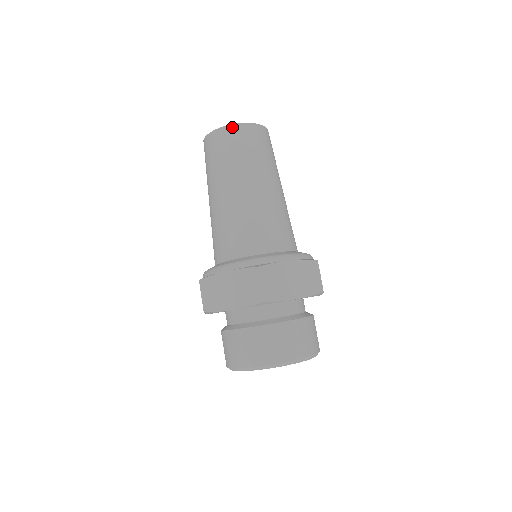
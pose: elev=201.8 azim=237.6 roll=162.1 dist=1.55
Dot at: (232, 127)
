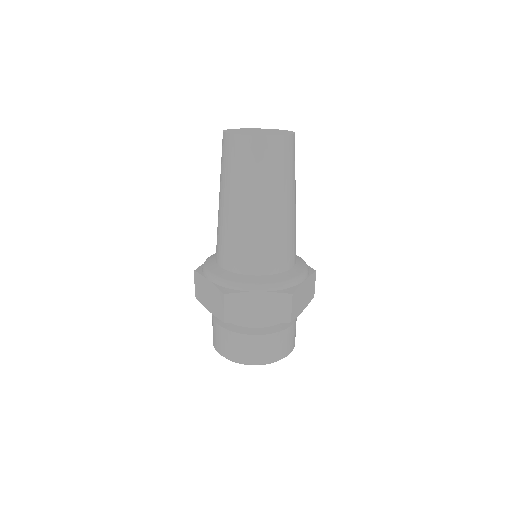
Dot at: (278, 139)
